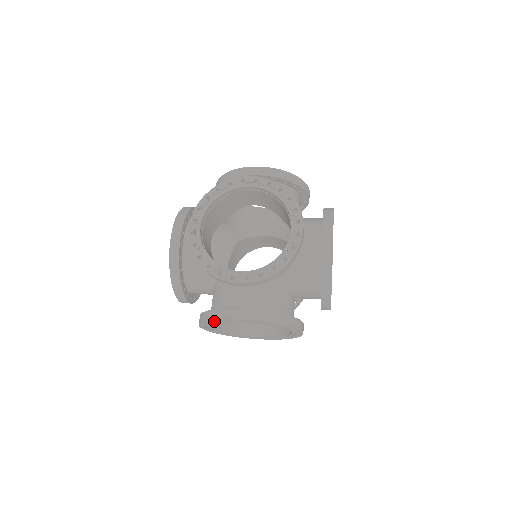
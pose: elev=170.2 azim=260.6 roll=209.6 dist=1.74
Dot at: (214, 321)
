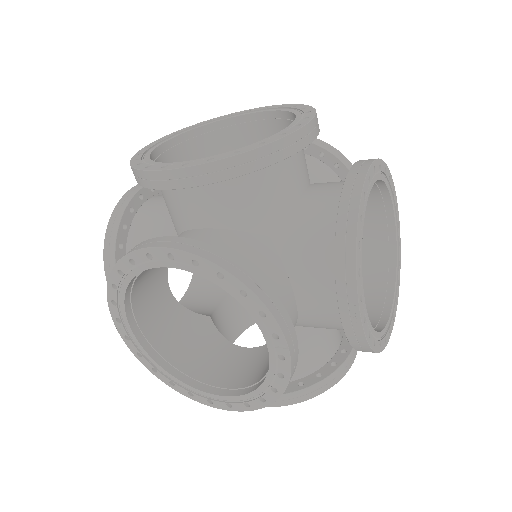
Dot at: (122, 274)
